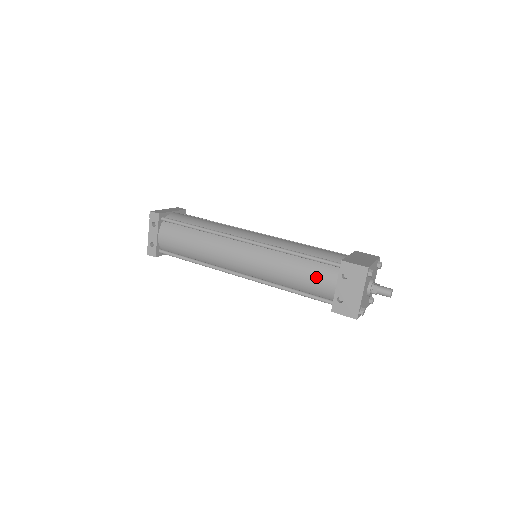
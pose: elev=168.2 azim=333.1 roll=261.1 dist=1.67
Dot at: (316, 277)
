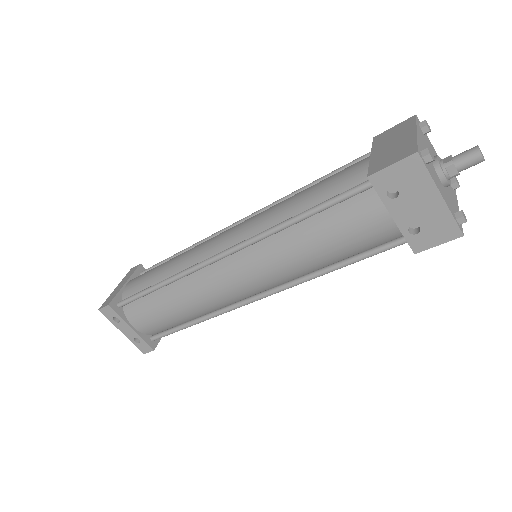
Dot at: (352, 227)
